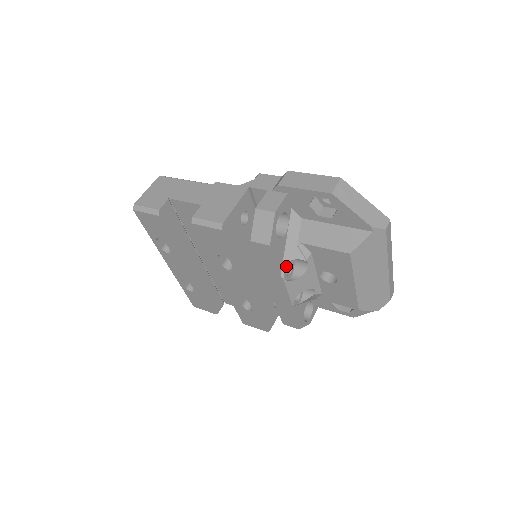
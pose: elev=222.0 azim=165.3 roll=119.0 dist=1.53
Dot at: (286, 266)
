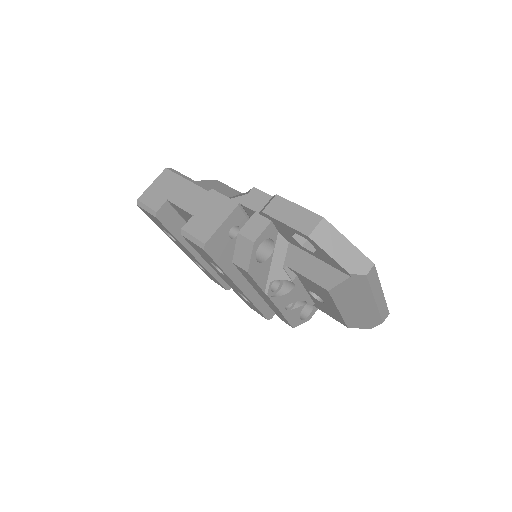
Dot at: (271, 284)
